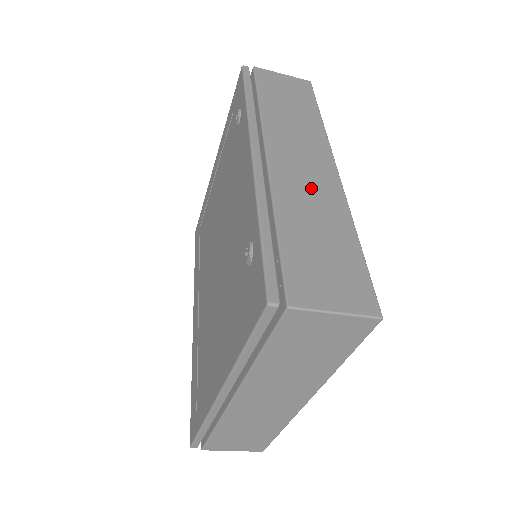
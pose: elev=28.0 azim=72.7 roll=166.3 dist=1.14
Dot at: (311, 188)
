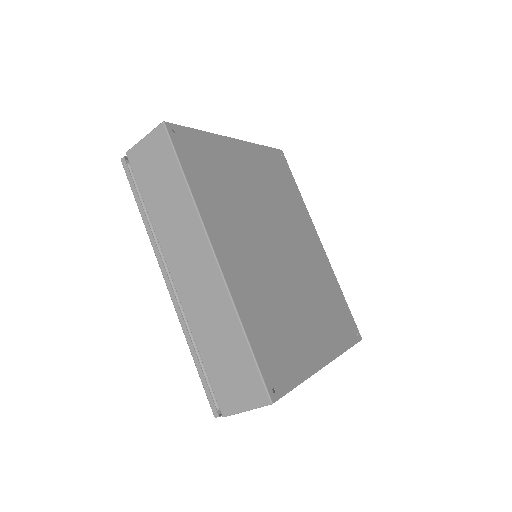
Dot at: (205, 298)
